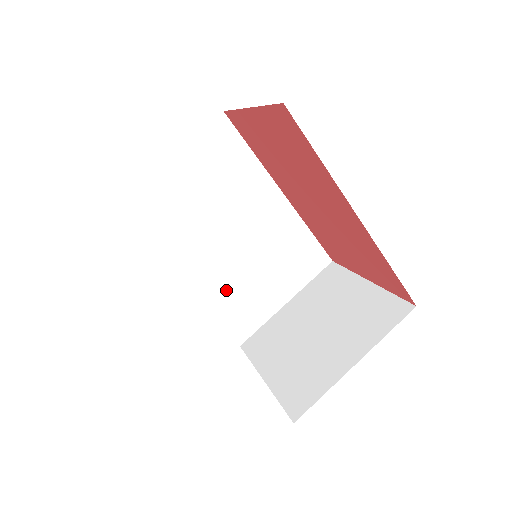
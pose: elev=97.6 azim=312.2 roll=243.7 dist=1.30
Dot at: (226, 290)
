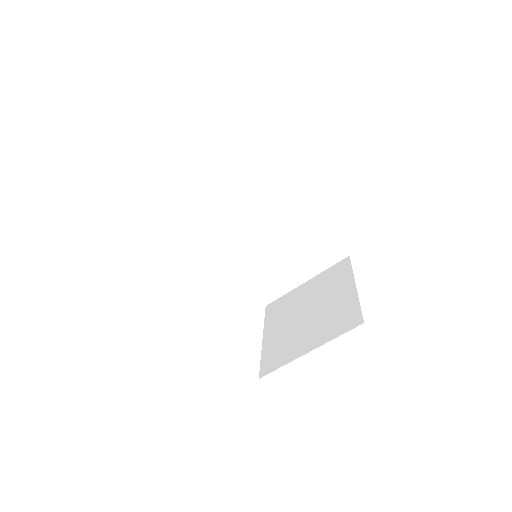
Dot at: (255, 265)
